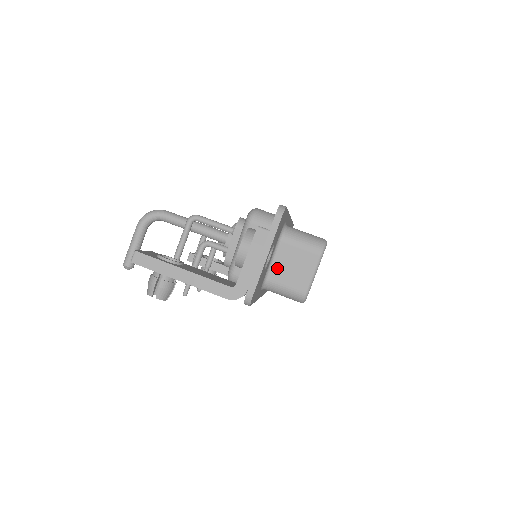
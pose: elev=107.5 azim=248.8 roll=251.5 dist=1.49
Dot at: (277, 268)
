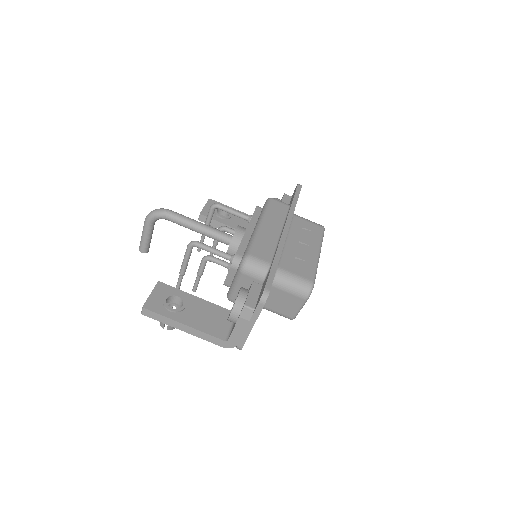
Dot at: (268, 301)
